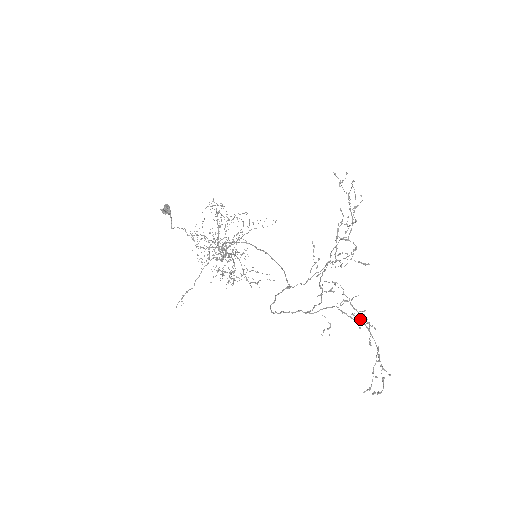
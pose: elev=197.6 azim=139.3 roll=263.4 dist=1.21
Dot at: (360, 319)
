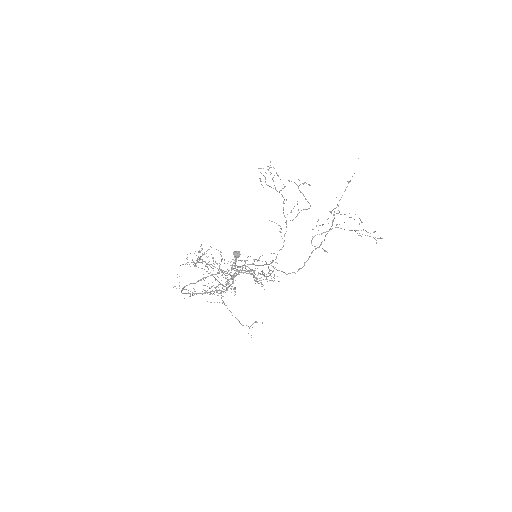
Dot at: (350, 217)
